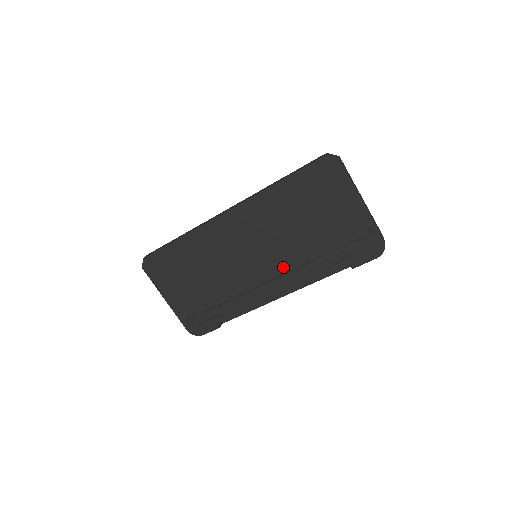
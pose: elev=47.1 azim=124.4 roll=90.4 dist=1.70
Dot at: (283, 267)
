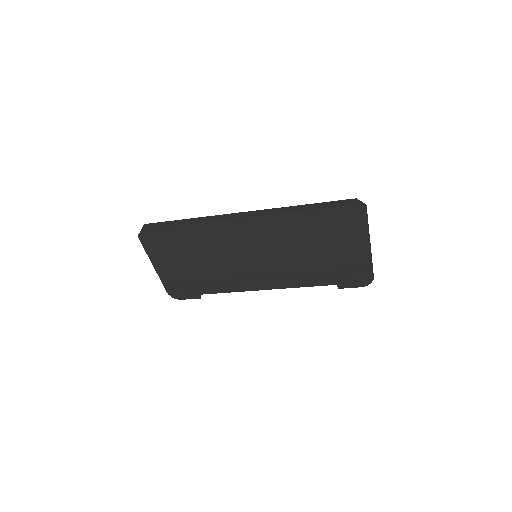
Dot at: (278, 272)
